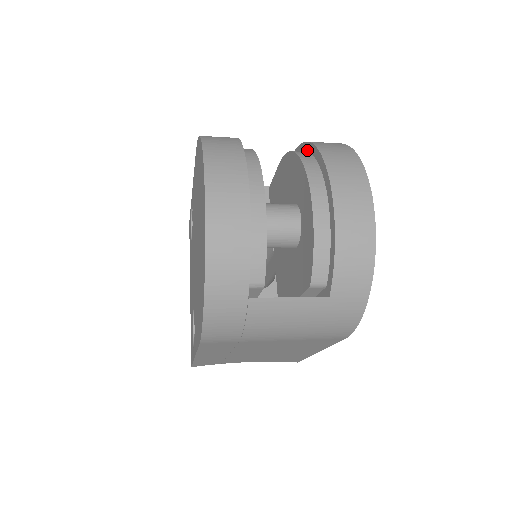
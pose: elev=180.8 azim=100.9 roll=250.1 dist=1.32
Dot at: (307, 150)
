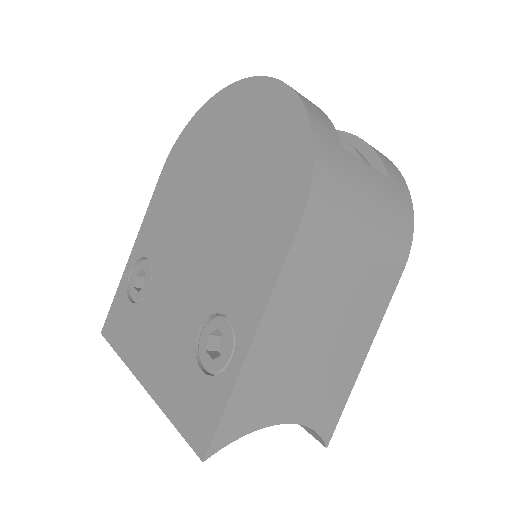
Dot at: occluded
